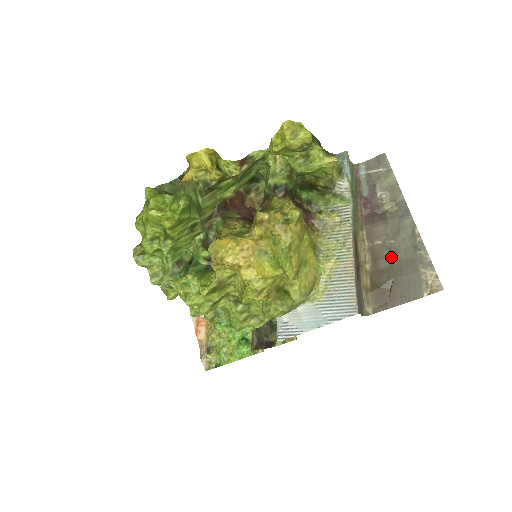
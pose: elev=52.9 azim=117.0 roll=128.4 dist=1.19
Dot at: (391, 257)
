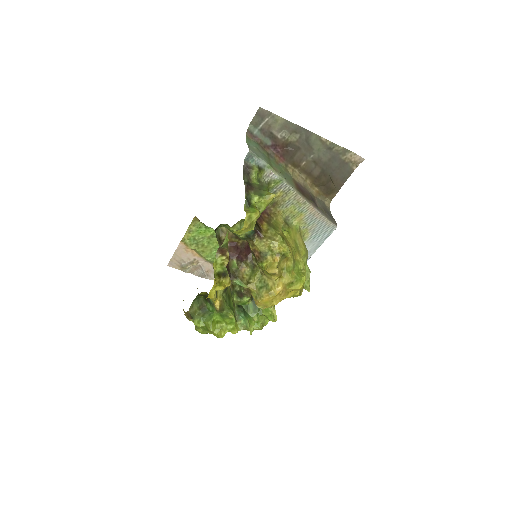
Dot at: (318, 165)
